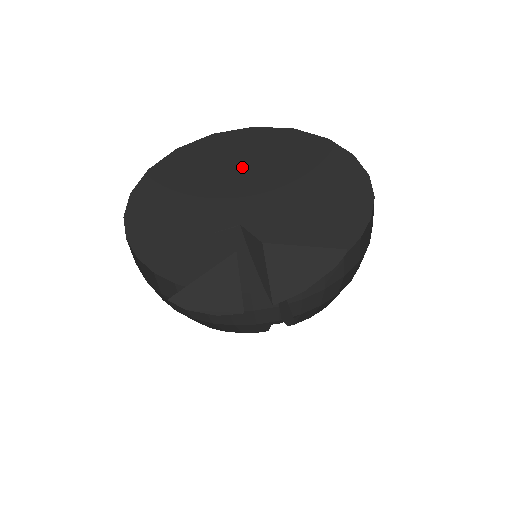
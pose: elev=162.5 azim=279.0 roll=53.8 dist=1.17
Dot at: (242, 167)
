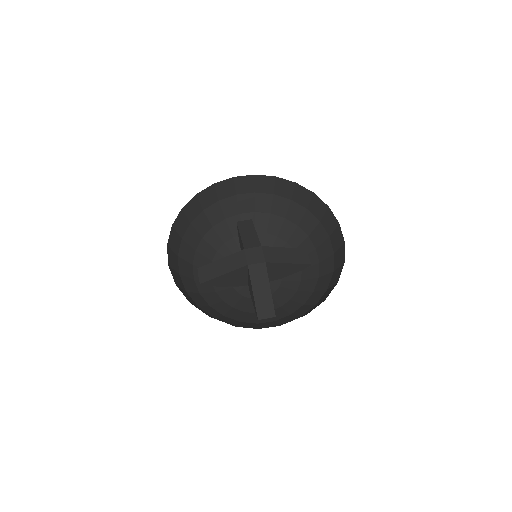
Dot at: occluded
